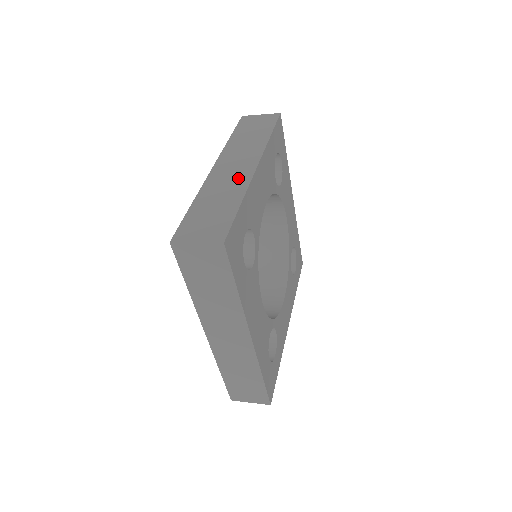
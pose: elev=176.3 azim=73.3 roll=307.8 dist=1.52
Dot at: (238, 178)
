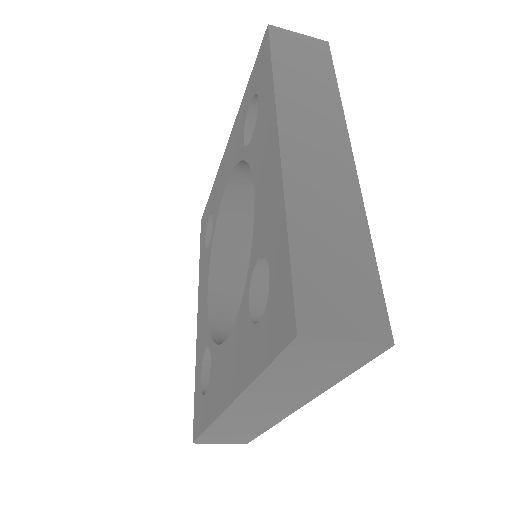
Dot at: (338, 181)
